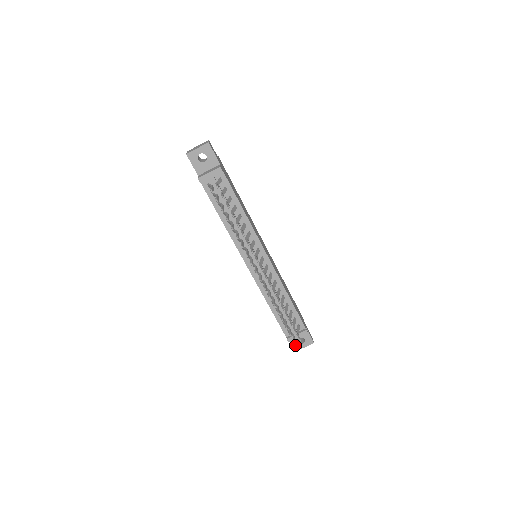
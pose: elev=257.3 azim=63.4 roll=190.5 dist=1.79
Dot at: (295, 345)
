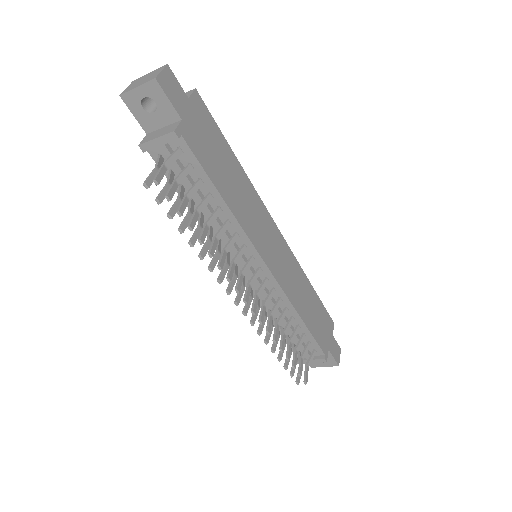
Dot at: occluded
